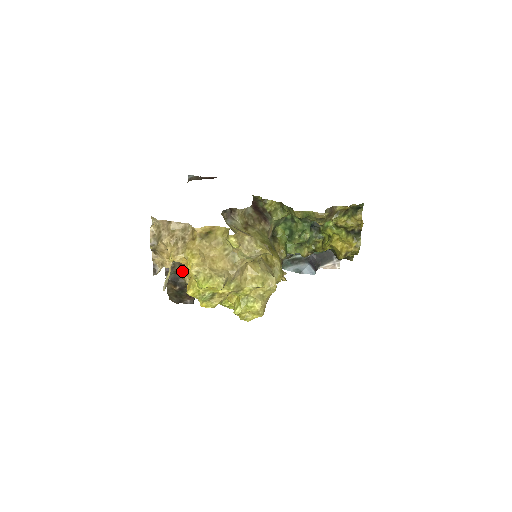
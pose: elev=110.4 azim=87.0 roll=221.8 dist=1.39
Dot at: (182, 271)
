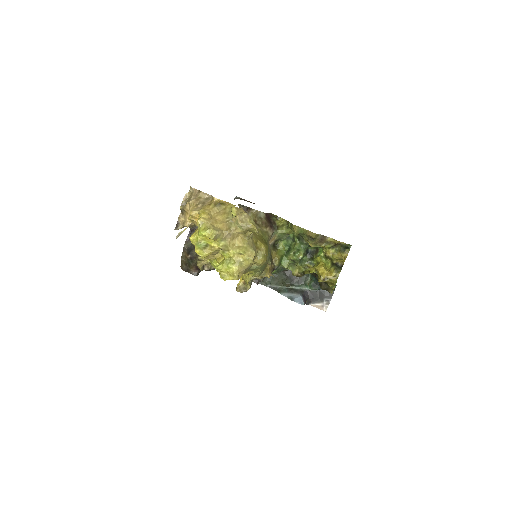
Dot at: occluded
